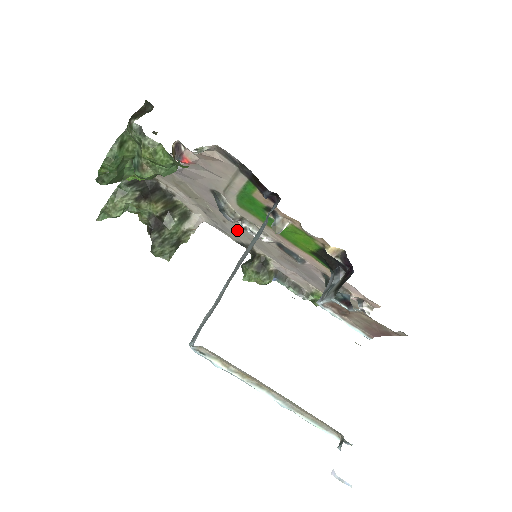
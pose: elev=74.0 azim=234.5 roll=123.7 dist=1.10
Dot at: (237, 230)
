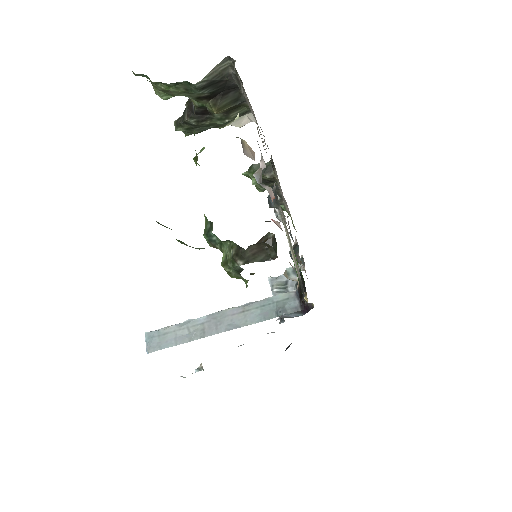
Dot at: occluded
